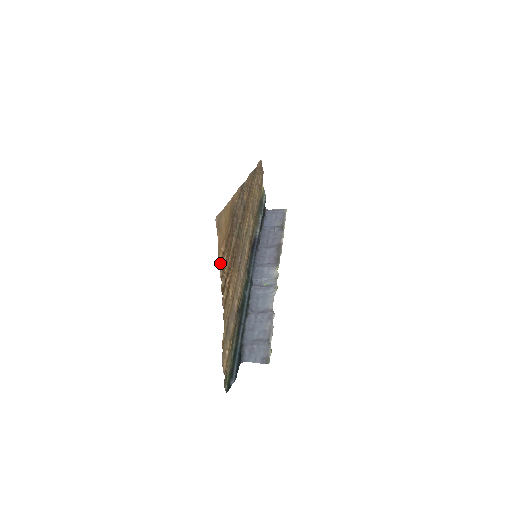
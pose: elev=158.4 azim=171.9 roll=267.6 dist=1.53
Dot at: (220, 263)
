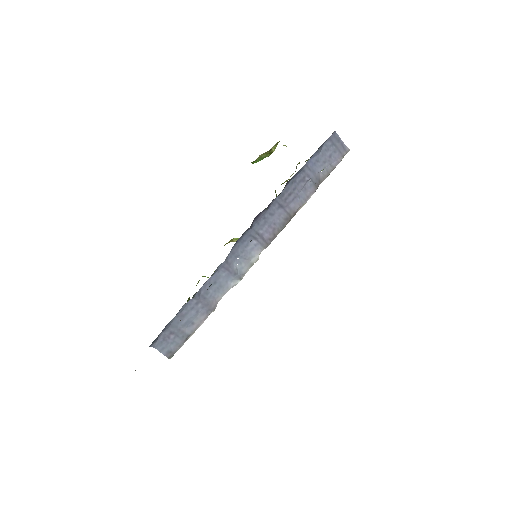
Dot at: occluded
